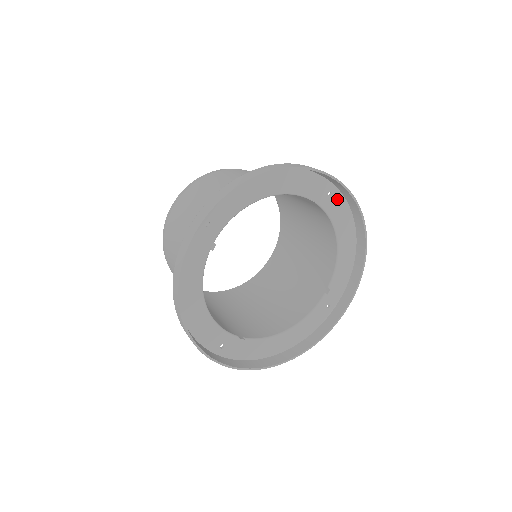
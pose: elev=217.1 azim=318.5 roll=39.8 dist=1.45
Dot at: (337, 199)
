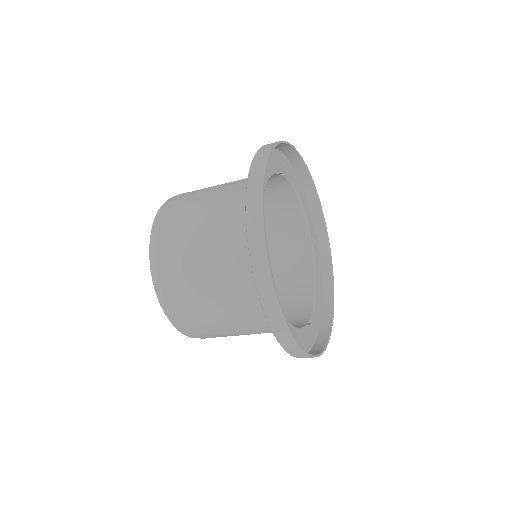
Dot at: (319, 263)
